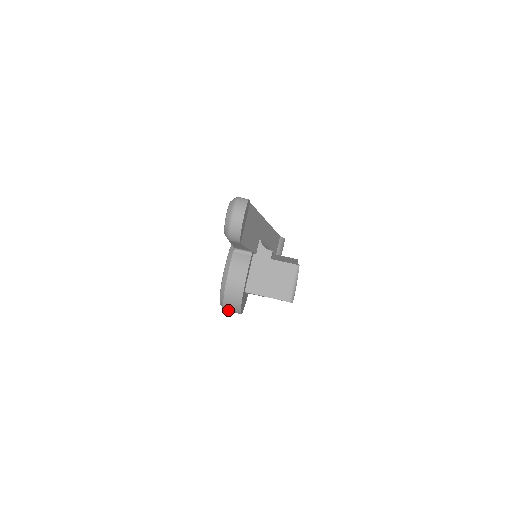
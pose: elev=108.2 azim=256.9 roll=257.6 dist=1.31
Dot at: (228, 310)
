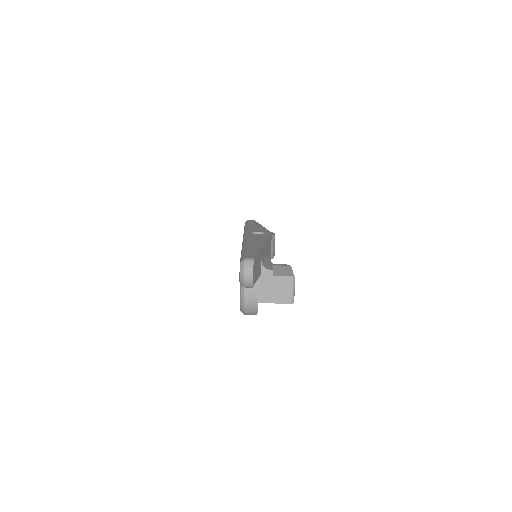
Dot at: occluded
